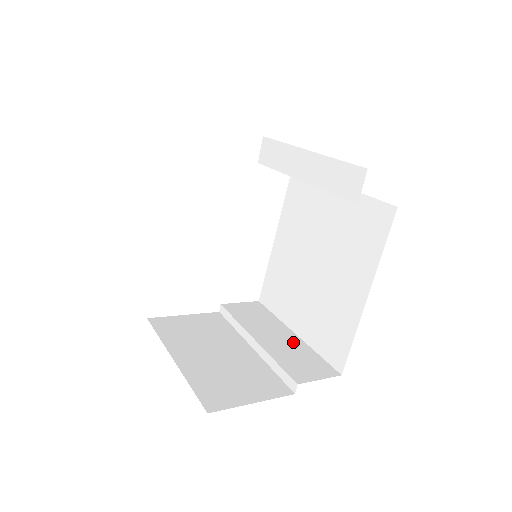
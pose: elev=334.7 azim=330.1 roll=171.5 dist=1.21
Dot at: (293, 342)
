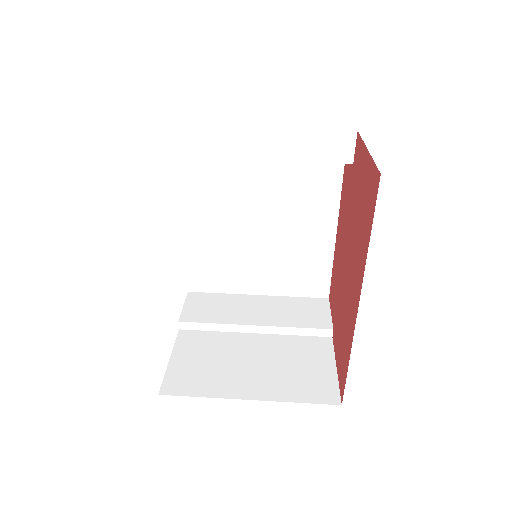
Dot at: (272, 303)
